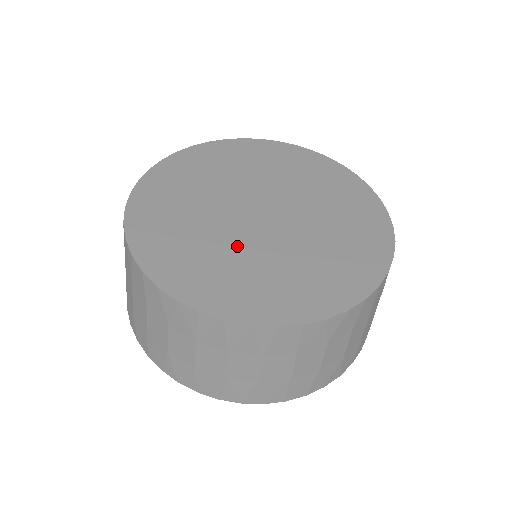
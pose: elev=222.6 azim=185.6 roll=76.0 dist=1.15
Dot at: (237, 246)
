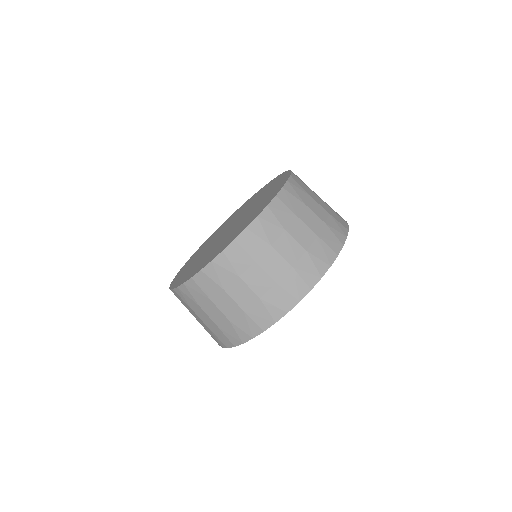
Dot at: (229, 234)
